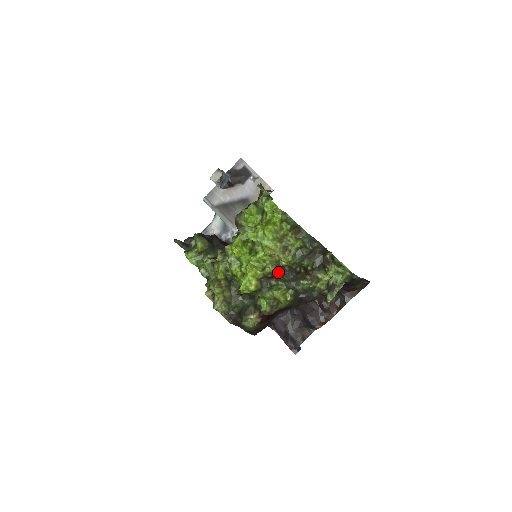
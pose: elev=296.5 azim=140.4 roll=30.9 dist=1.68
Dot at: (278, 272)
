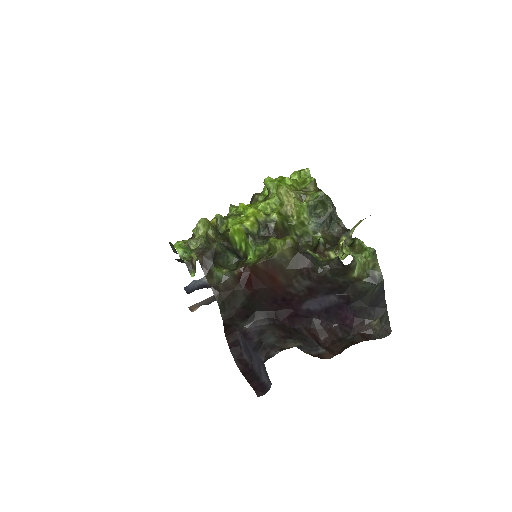
Dot at: (282, 236)
